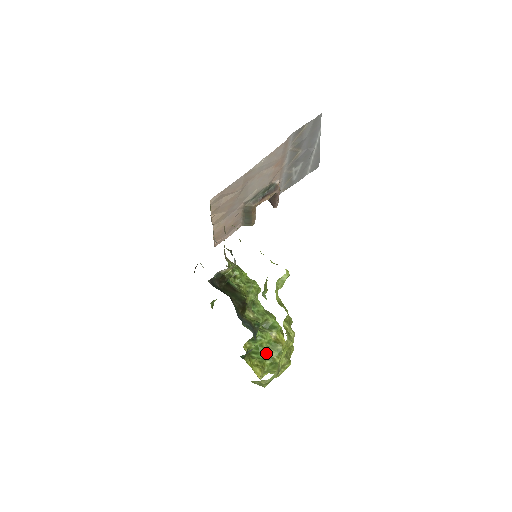
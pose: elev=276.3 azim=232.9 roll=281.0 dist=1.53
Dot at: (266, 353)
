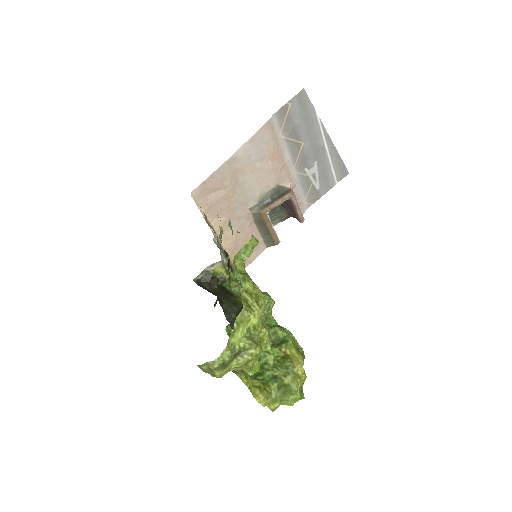
Dot at: (272, 372)
